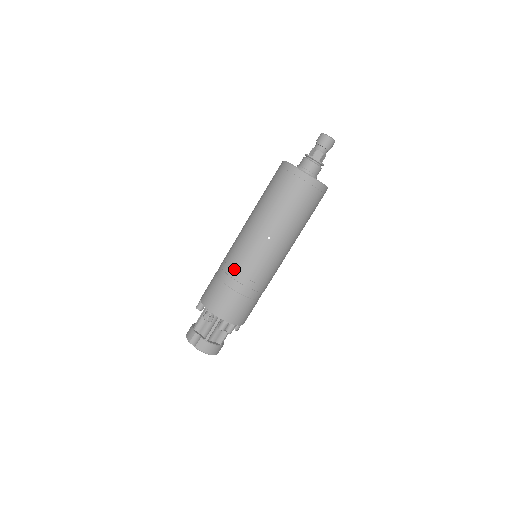
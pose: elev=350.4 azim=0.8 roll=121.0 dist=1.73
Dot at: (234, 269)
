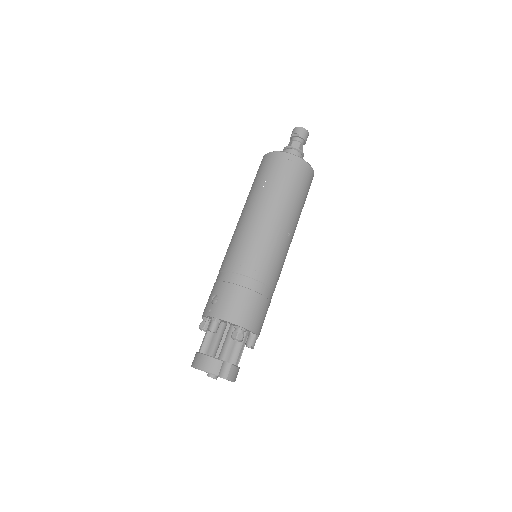
Dot at: (264, 273)
